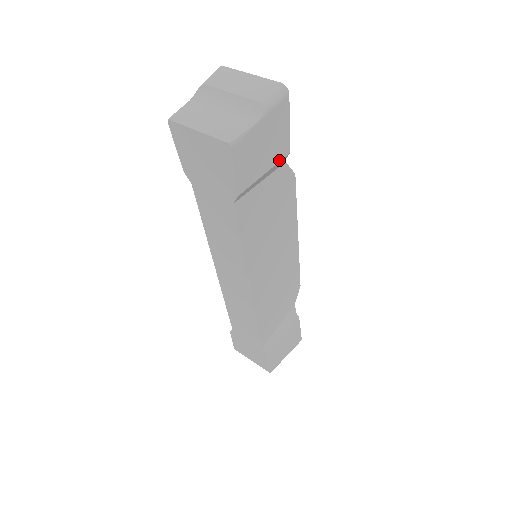
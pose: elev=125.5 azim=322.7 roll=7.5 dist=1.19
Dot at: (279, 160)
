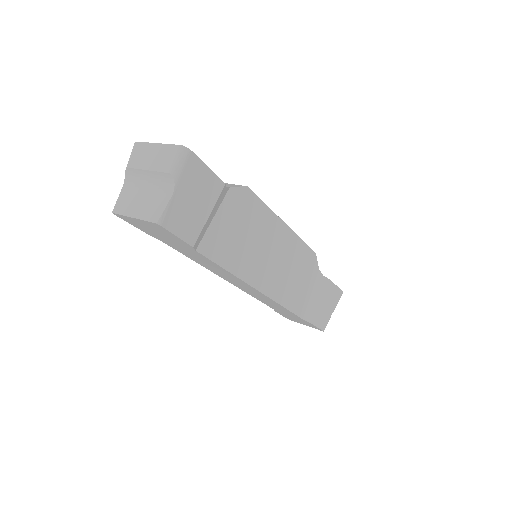
Dot at: (218, 196)
